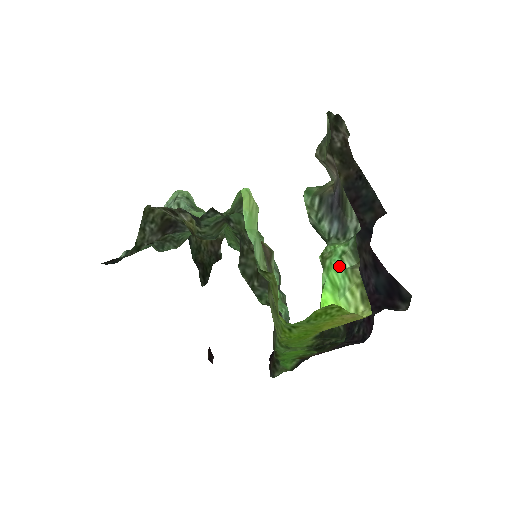
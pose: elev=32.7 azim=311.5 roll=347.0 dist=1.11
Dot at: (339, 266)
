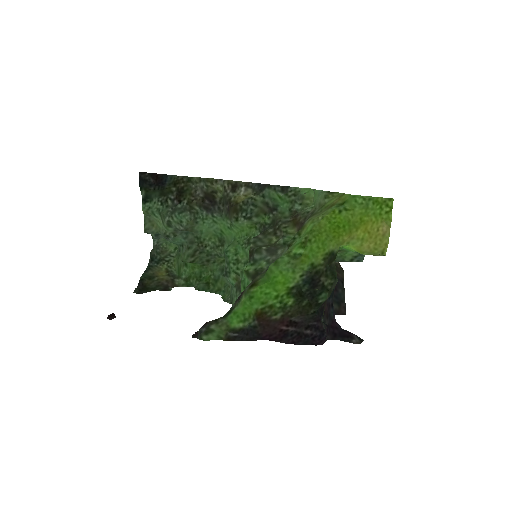
Dot at: occluded
